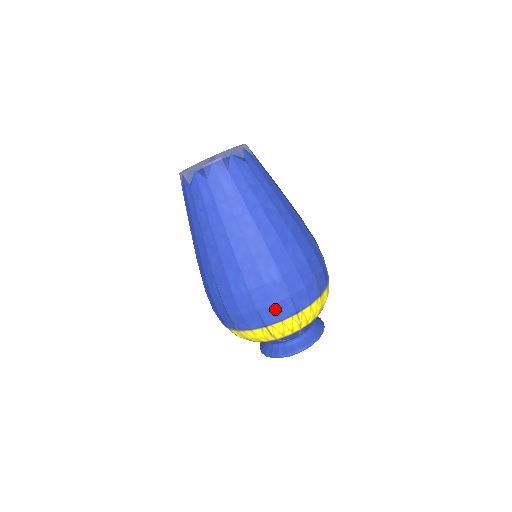
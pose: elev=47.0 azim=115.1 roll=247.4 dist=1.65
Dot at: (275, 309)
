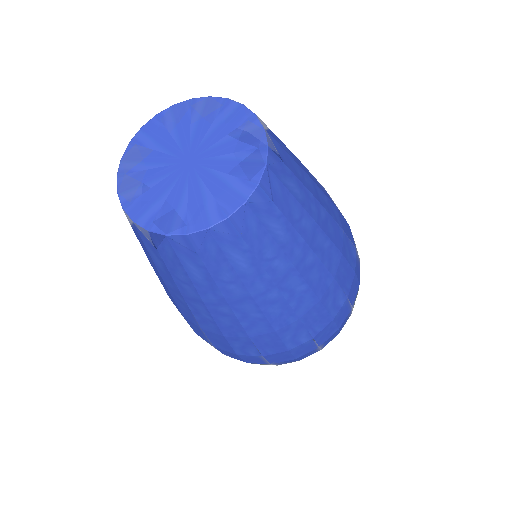
Dot at: (296, 359)
